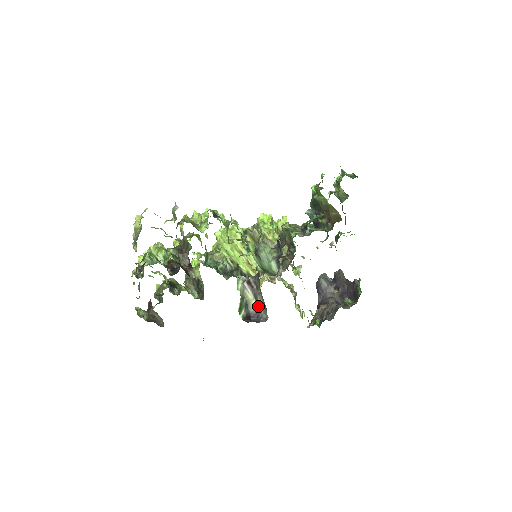
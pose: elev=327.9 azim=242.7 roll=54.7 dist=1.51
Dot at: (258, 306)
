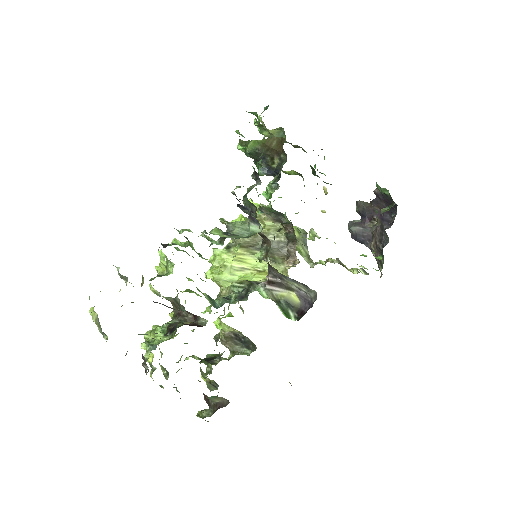
Dot at: (299, 294)
